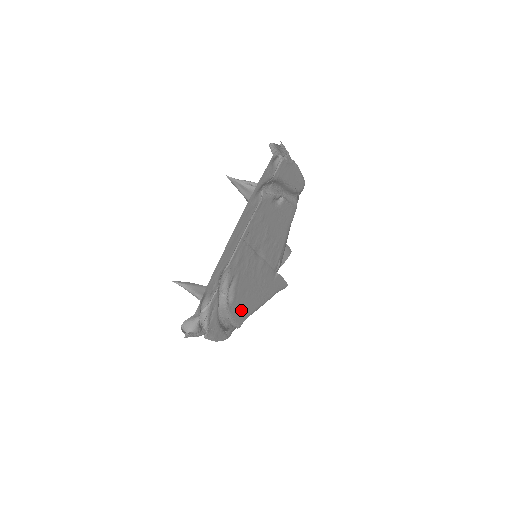
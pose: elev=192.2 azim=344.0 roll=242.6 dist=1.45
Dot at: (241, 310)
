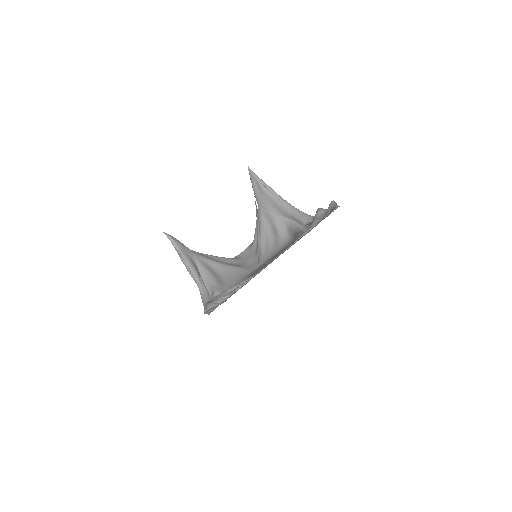
Dot at: occluded
